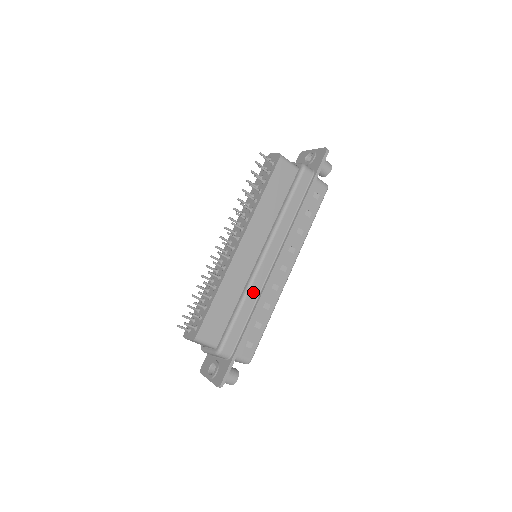
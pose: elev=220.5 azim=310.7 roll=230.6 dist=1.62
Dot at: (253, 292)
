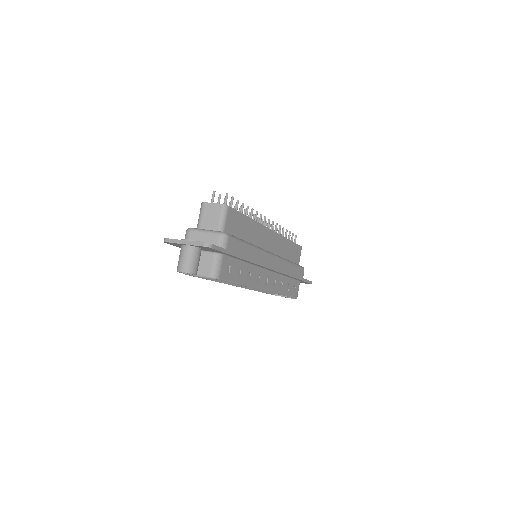
Dot at: (258, 254)
